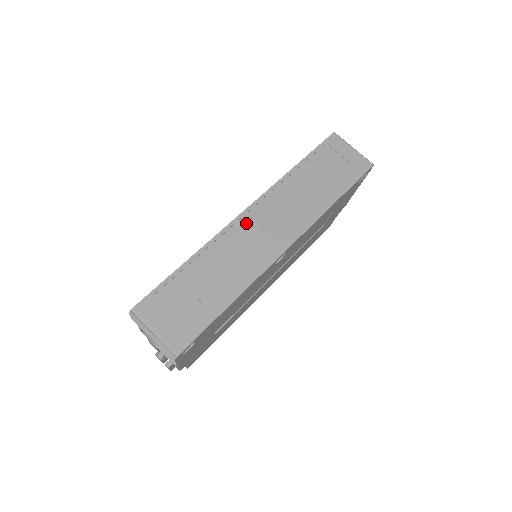
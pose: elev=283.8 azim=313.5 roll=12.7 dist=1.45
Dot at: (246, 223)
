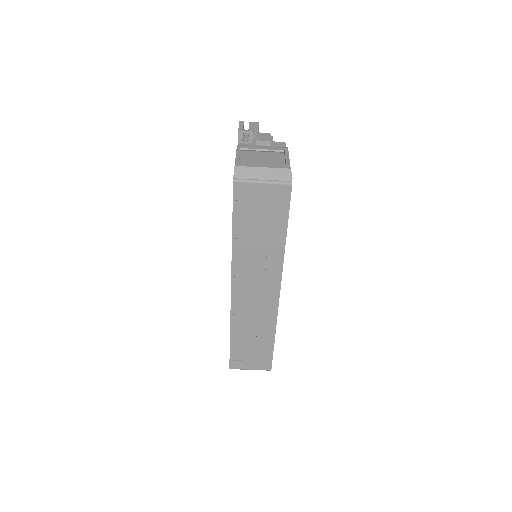
Dot at: (240, 298)
